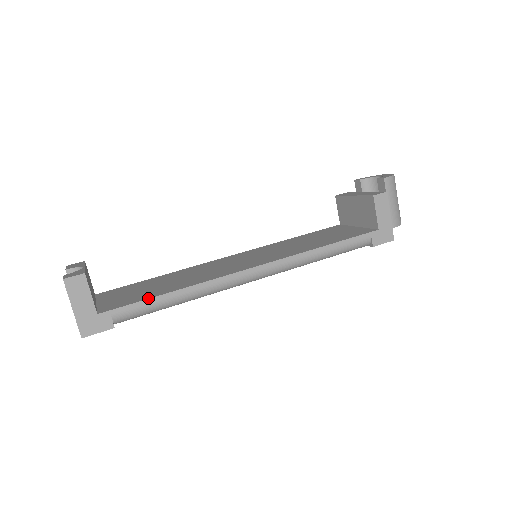
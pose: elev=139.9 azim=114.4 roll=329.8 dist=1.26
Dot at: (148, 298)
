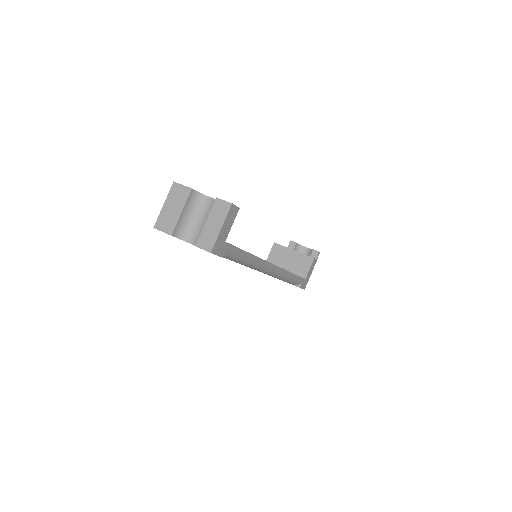
Dot at: occluded
